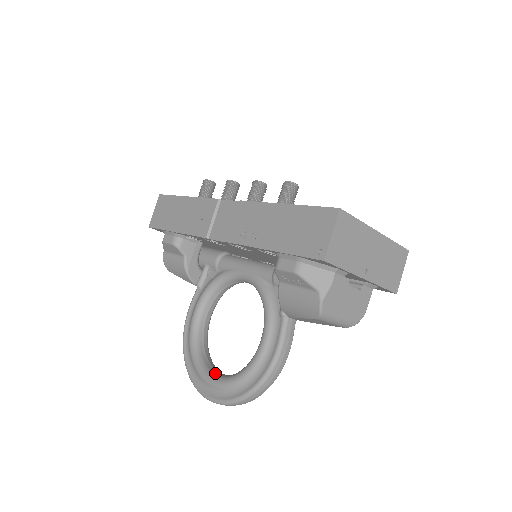
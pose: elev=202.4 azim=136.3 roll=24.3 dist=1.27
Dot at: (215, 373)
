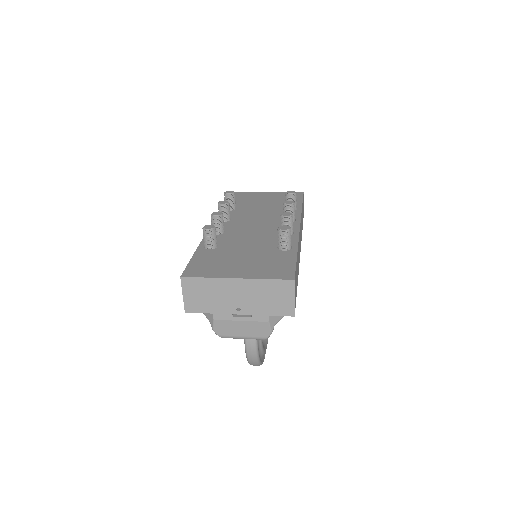
Dot at: occluded
